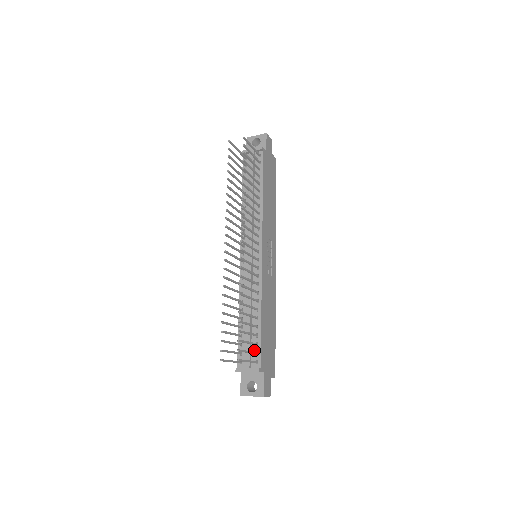
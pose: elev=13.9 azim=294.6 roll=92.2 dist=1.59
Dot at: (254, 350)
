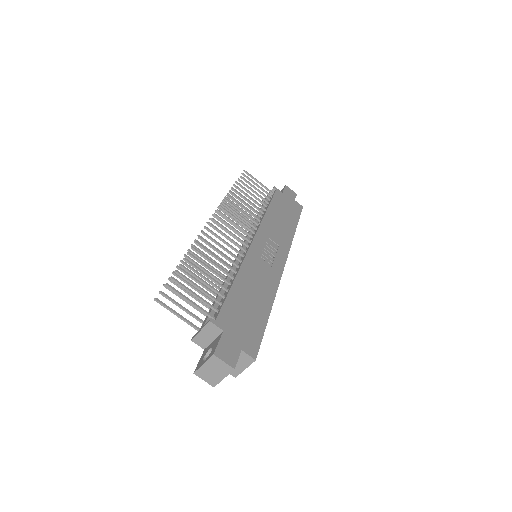
Dot at: (217, 311)
